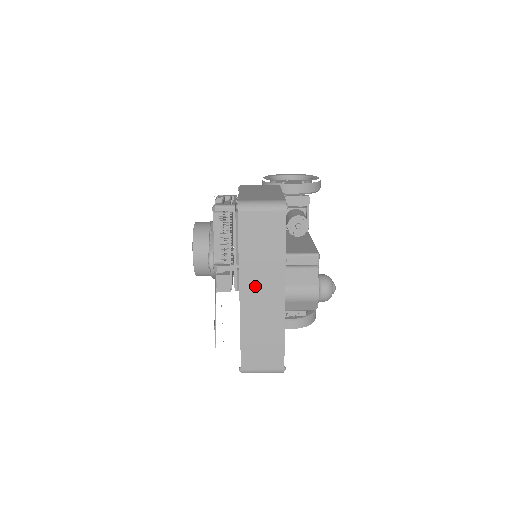
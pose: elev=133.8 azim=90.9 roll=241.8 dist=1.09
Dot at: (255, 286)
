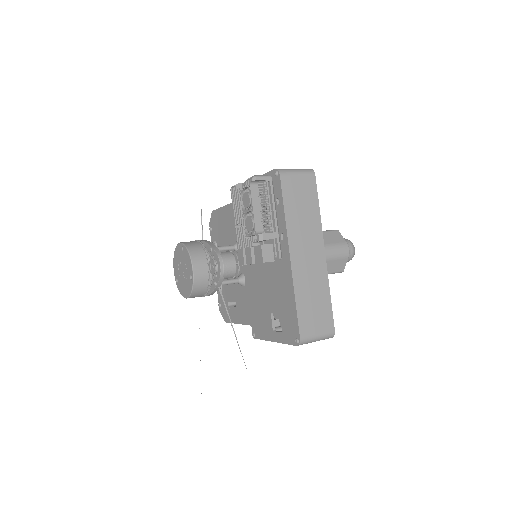
Dot at: (301, 246)
